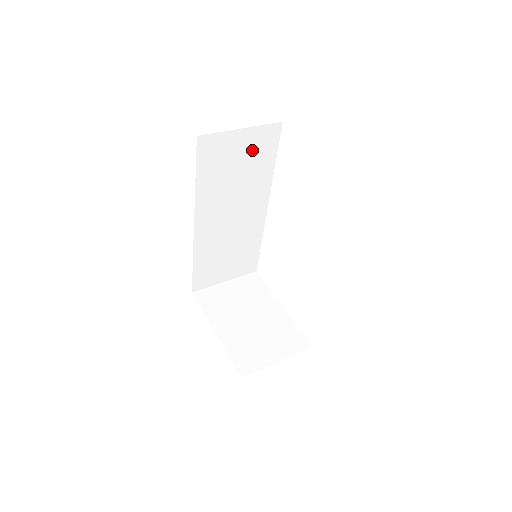
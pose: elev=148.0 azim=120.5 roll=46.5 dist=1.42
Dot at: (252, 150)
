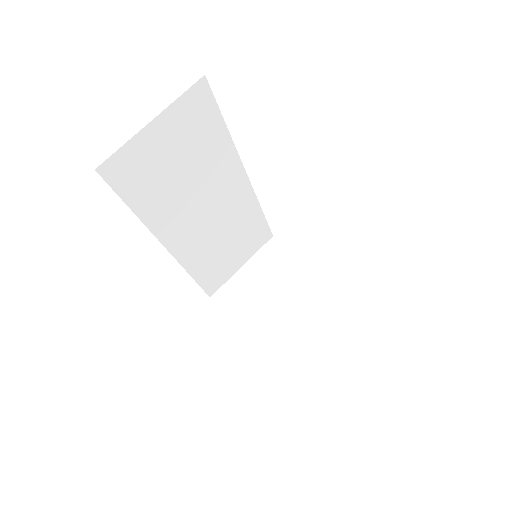
Dot at: (184, 134)
